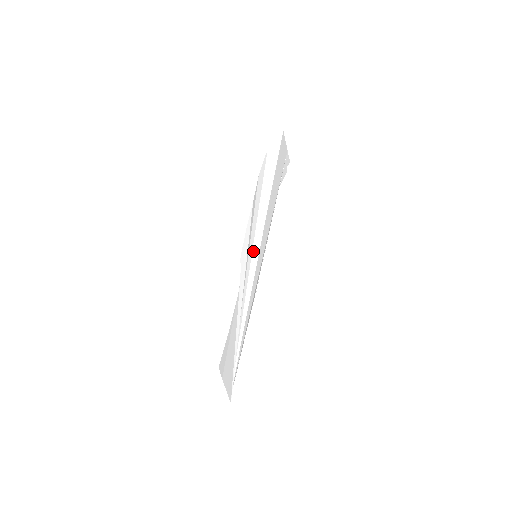
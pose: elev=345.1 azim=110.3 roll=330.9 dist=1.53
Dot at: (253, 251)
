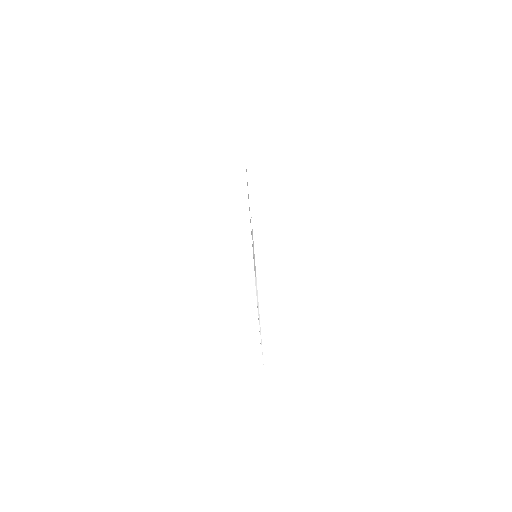
Dot at: (254, 253)
